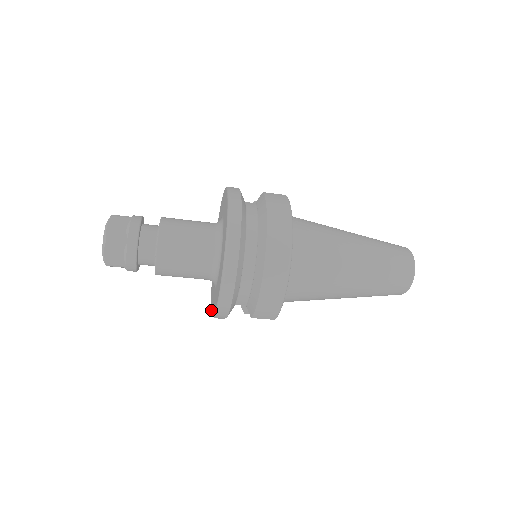
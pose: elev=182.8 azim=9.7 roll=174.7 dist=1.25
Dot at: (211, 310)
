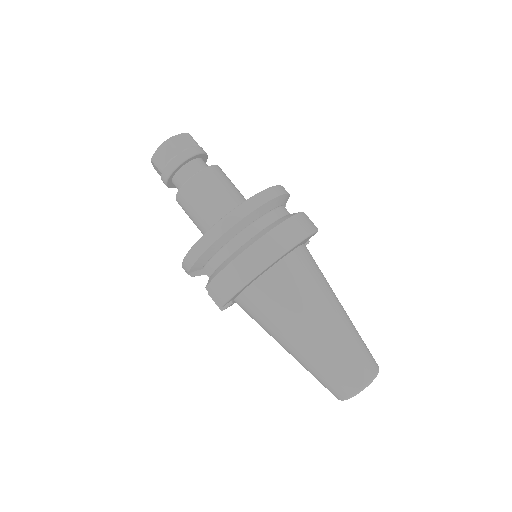
Dot at: occluded
